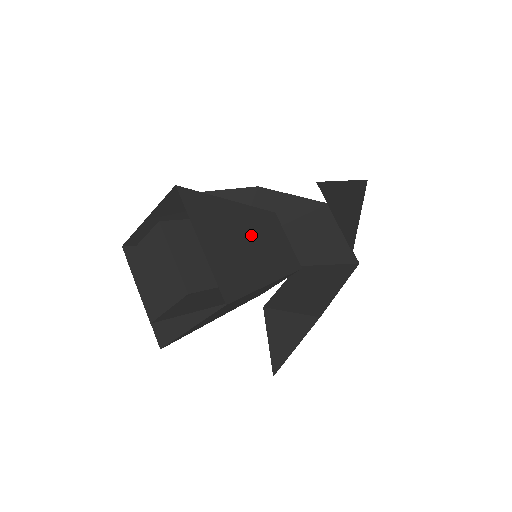
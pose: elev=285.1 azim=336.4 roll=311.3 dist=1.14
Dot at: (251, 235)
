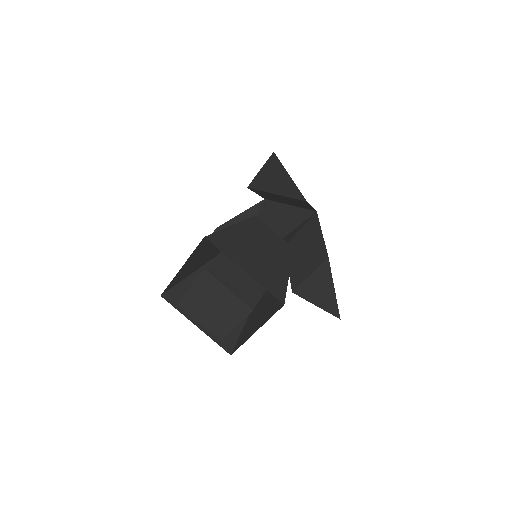
Dot at: occluded
